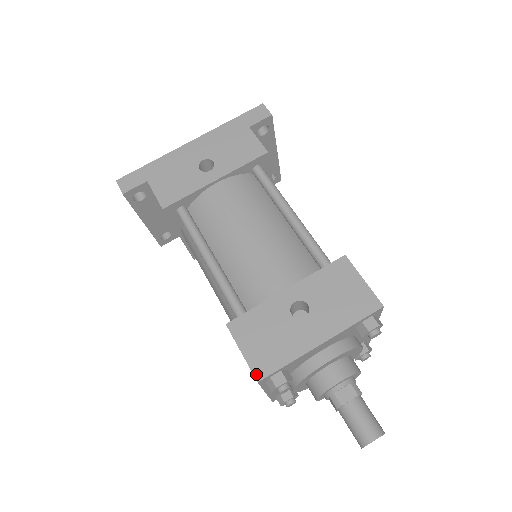
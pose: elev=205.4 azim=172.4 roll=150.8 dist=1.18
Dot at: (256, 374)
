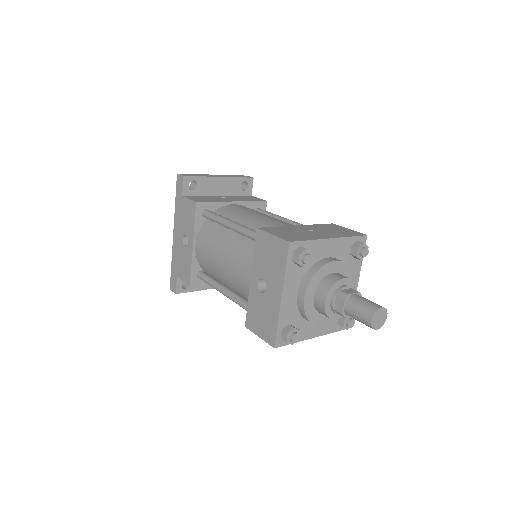
Dot at: (271, 344)
